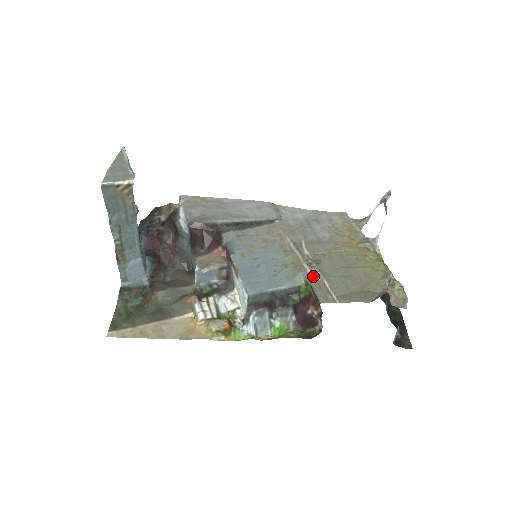
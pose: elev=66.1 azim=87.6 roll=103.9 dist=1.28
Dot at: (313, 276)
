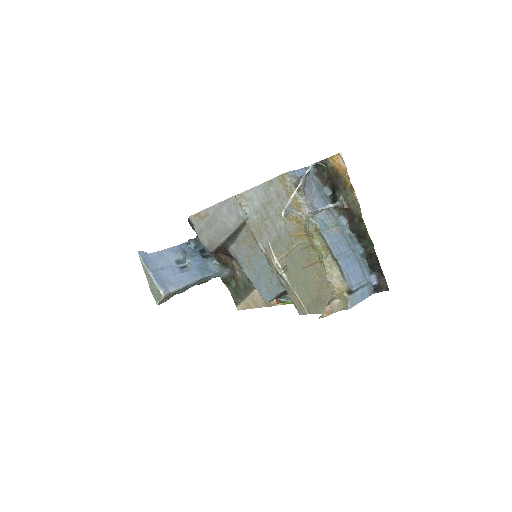
Dot at: (287, 288)
